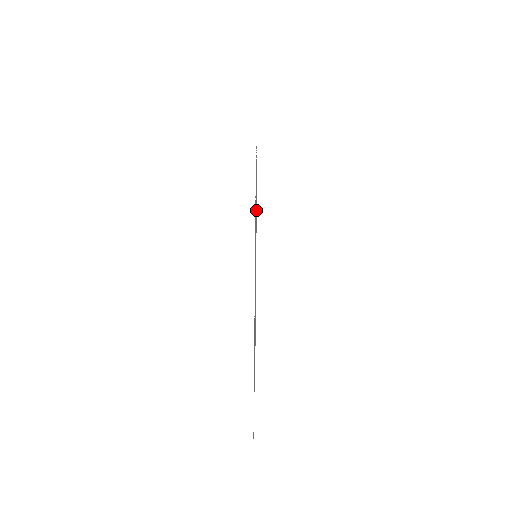
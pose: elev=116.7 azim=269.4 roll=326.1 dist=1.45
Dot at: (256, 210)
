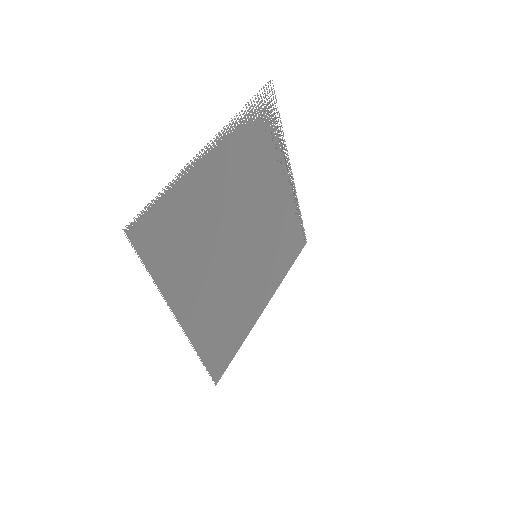
Dot at: (280, 241)
